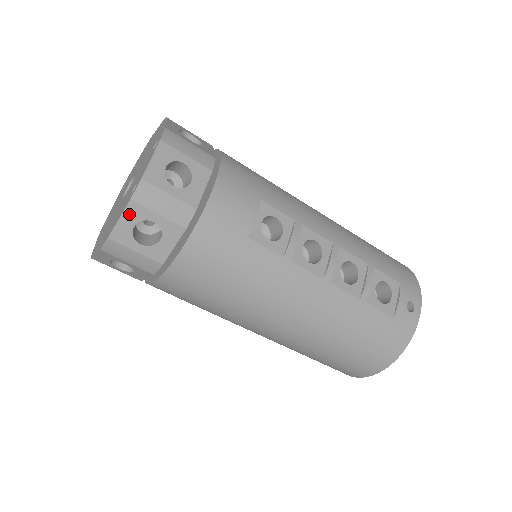
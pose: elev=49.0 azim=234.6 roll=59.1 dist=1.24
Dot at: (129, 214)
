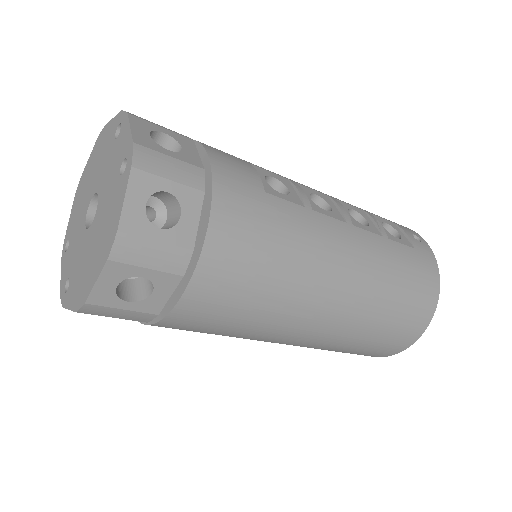
Dot at: (135, 188)
